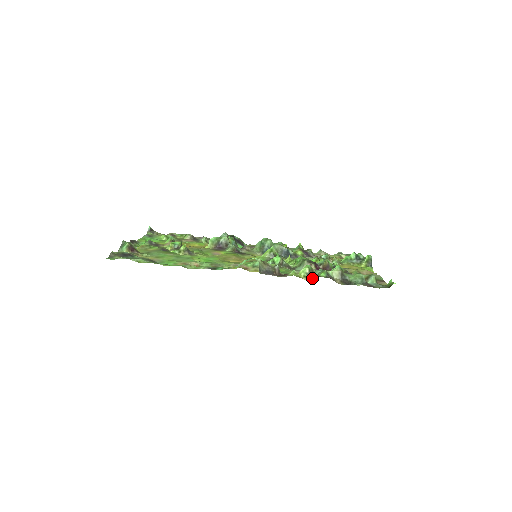
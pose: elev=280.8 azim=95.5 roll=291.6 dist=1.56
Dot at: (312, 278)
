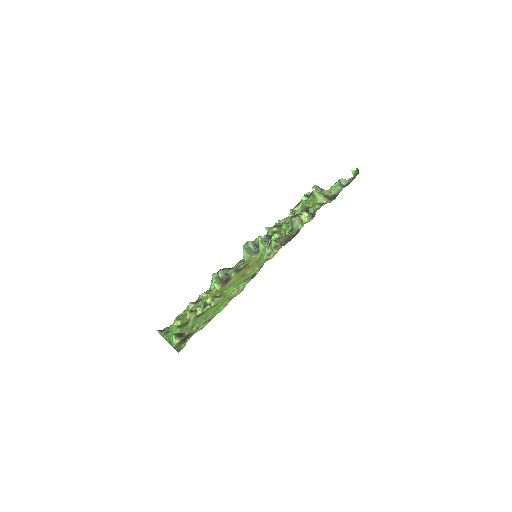
Dot at: (314, 215)
